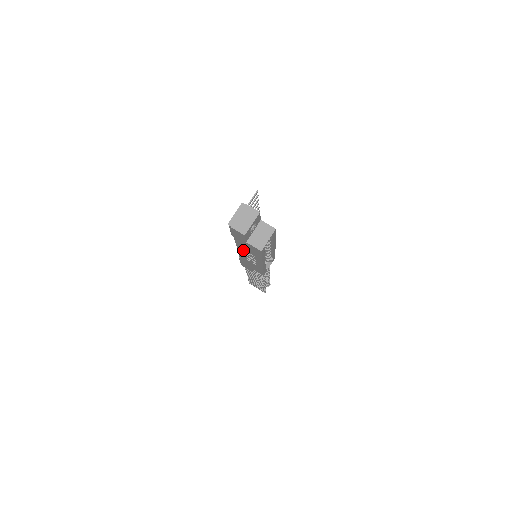
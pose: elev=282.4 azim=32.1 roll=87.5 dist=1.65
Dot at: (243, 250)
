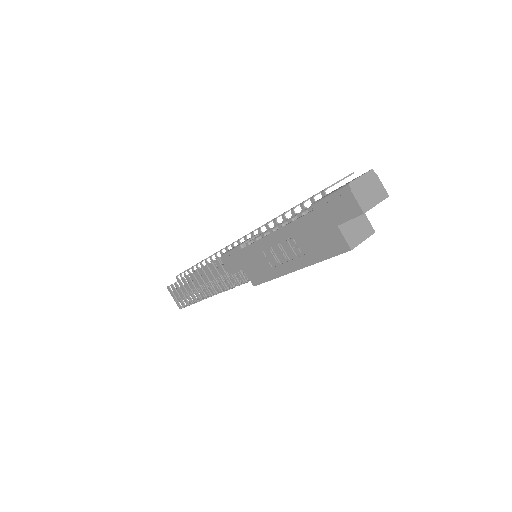
Dot at: (290, 236)
